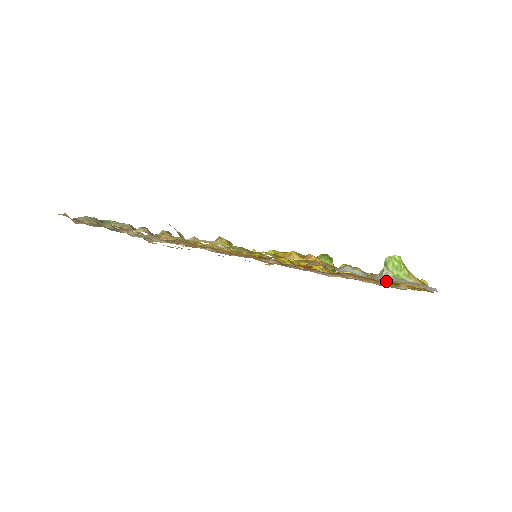
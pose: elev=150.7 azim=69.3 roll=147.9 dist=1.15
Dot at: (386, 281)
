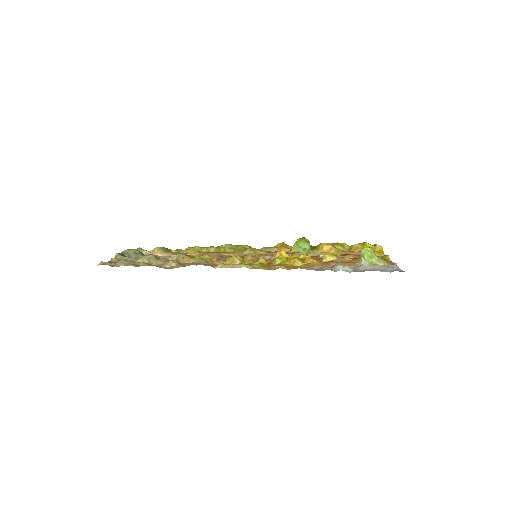
Dot at: (351, 250)
